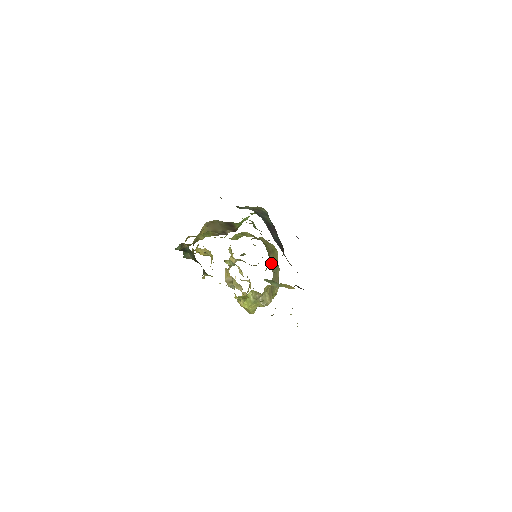
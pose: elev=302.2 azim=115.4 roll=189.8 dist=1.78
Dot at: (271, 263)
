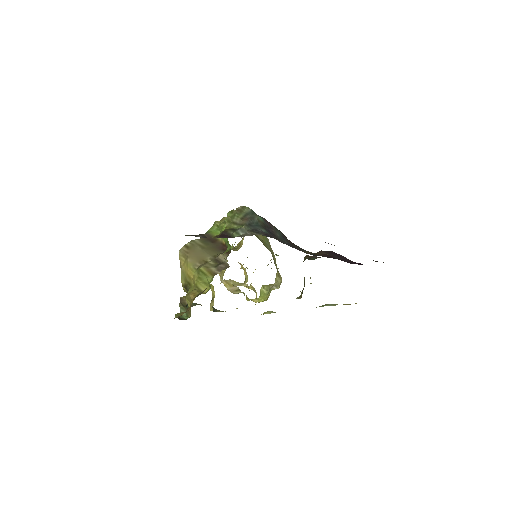
Dot at: (264, 244)
